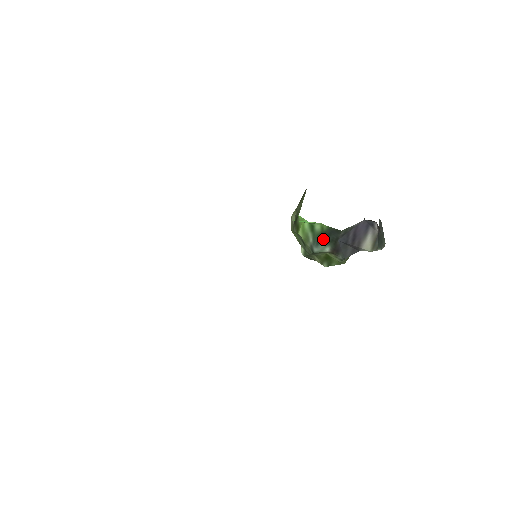
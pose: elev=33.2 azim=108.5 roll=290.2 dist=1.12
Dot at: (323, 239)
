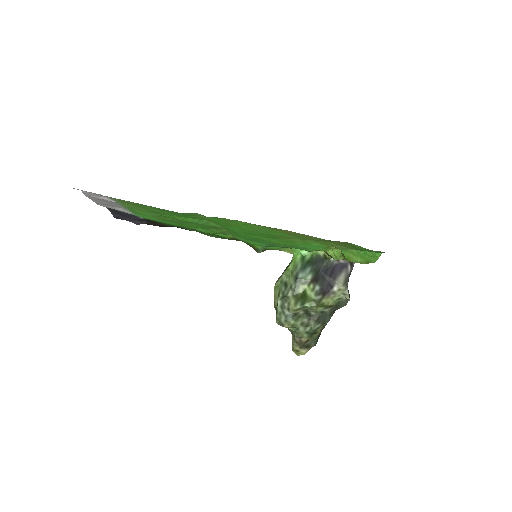
Dot at: (309, 266)
